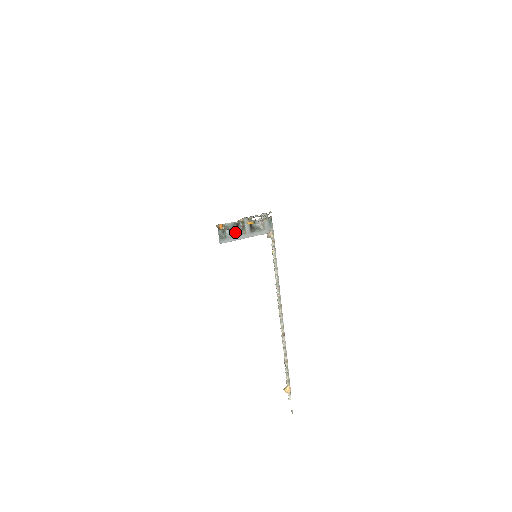
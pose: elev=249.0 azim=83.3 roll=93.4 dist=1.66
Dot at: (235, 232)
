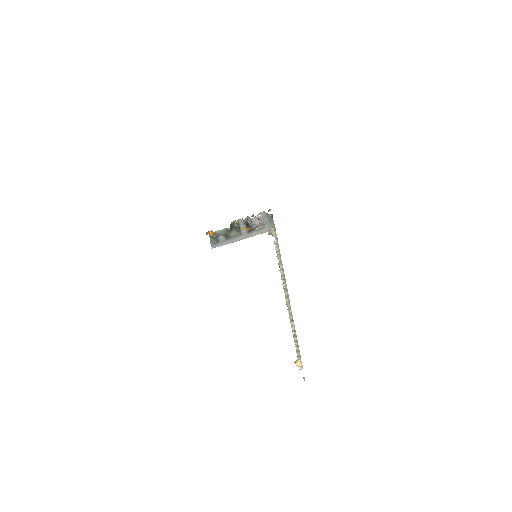
Dot at: (229, 235)
